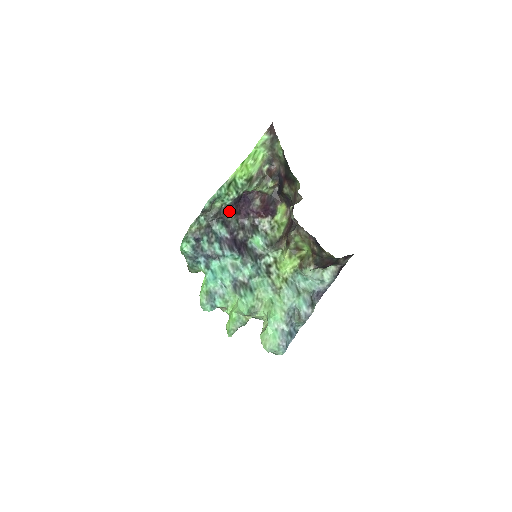
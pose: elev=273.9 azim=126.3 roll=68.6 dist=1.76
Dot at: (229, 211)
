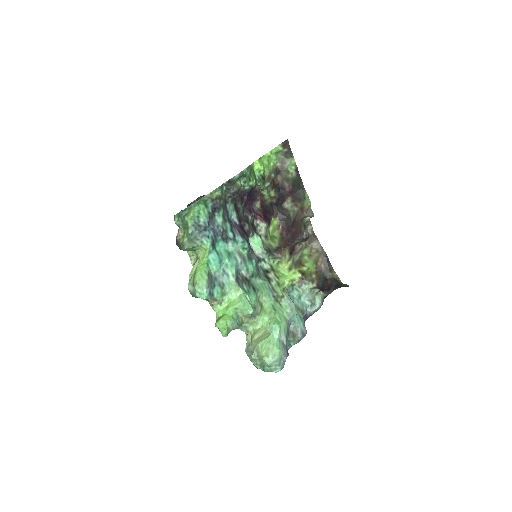
Dot at: (242, 197)
